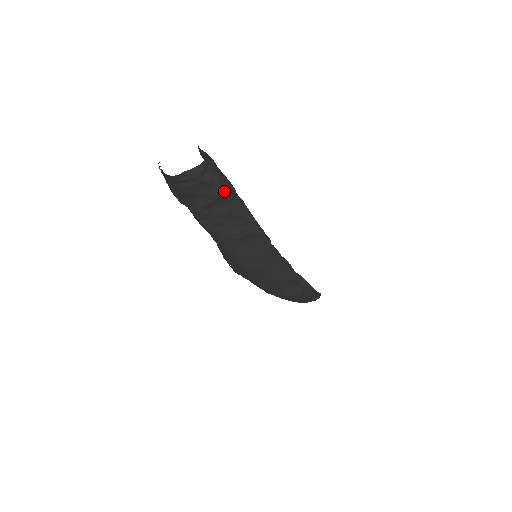
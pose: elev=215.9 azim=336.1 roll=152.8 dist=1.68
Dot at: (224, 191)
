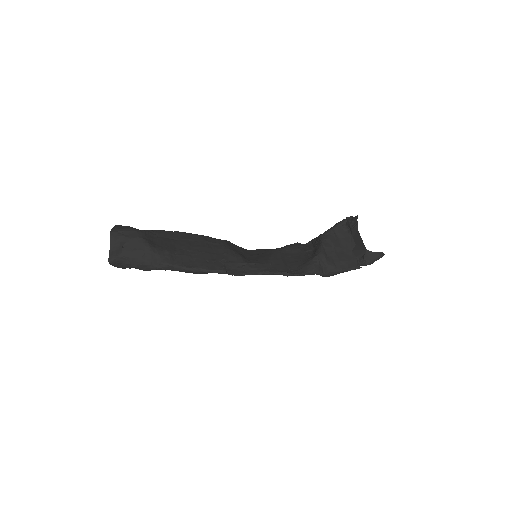
Dot at: (145, 267)
